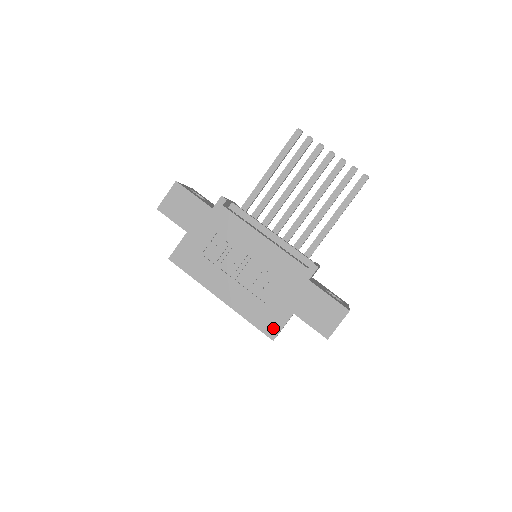
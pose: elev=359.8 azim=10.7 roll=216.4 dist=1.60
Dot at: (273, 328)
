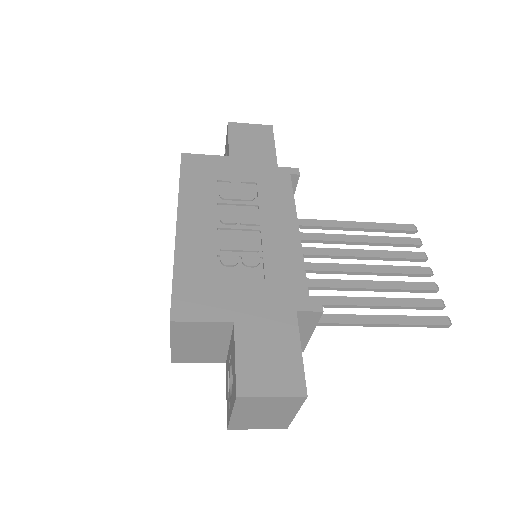
Dot at: (190, 309)
